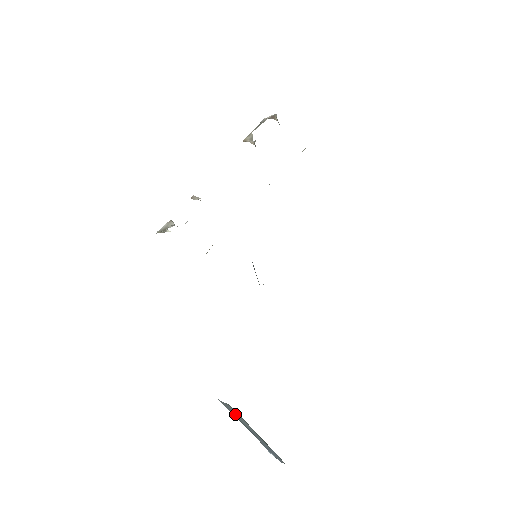
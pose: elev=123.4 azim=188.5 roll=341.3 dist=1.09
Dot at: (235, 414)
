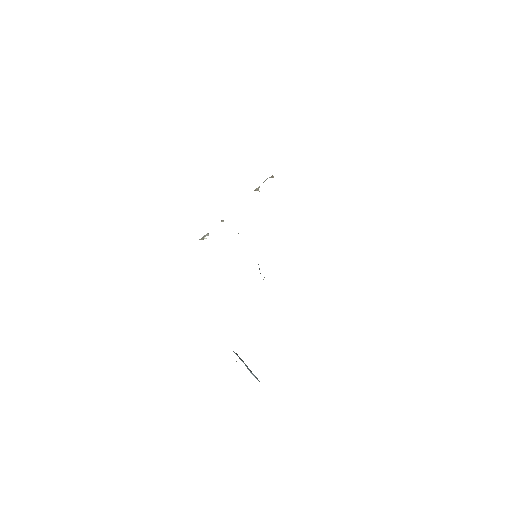
Dot at: (236, 354)
